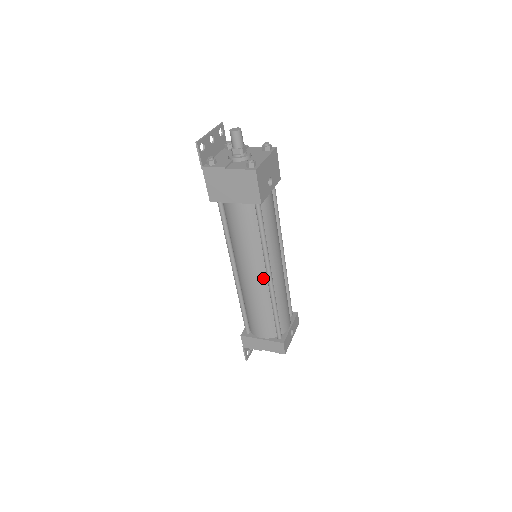
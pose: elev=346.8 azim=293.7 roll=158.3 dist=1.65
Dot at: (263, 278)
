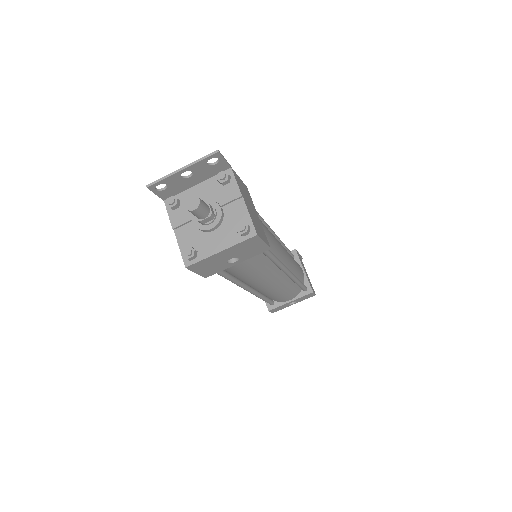
Dot at: occluded
